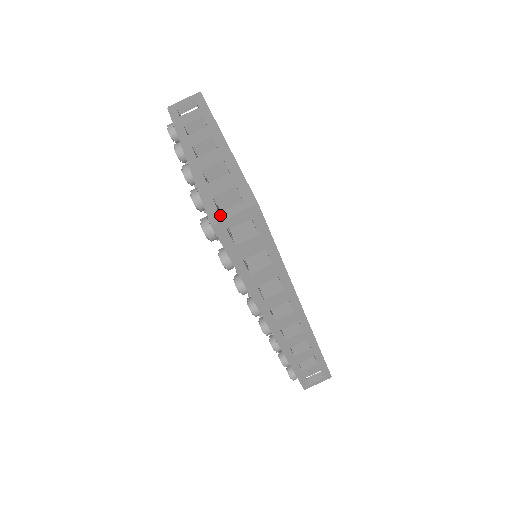
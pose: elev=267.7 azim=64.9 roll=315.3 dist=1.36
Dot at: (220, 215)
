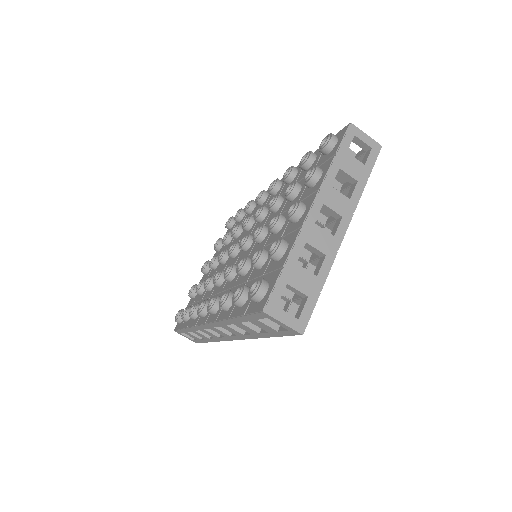
Dot at: (276, 310)
